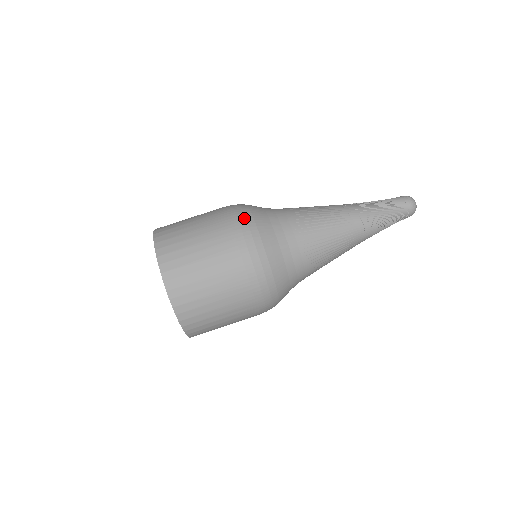
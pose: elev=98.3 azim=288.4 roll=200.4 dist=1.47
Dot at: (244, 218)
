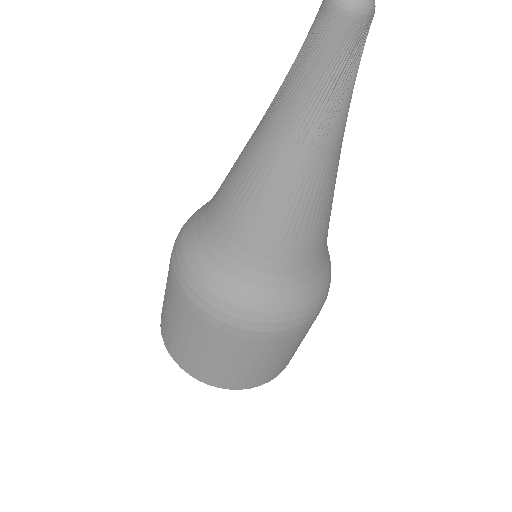
Dot at: (227, 316)
